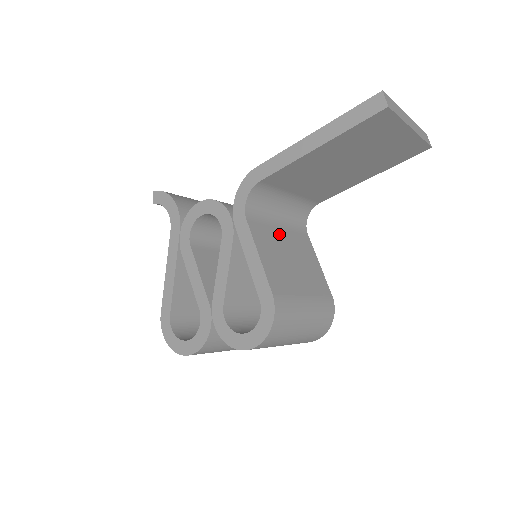
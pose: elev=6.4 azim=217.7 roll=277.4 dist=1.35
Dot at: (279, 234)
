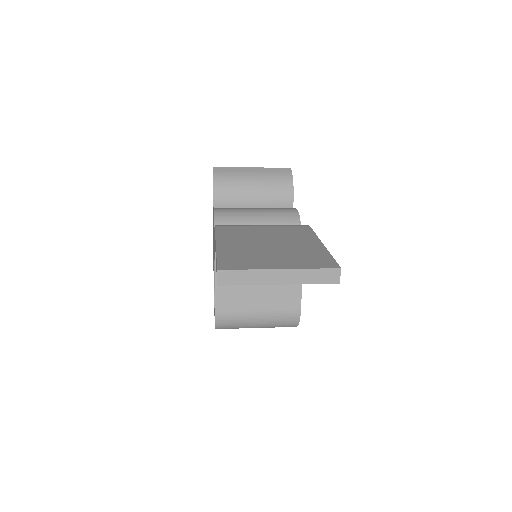
Dot at: occluded
